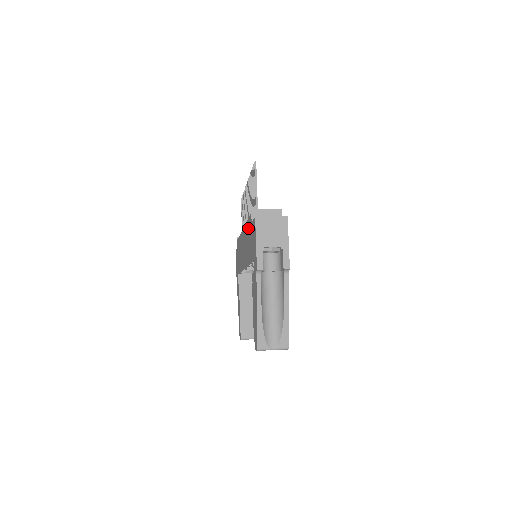
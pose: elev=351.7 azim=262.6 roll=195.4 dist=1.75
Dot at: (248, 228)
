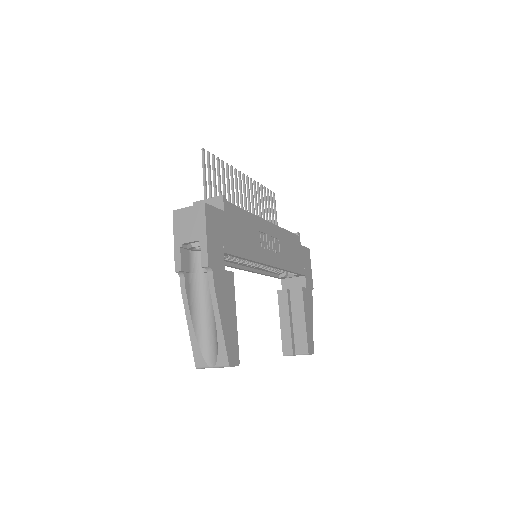
Dot at: occluded
